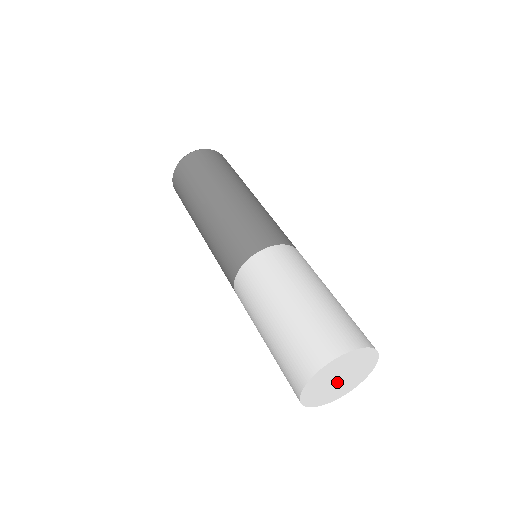
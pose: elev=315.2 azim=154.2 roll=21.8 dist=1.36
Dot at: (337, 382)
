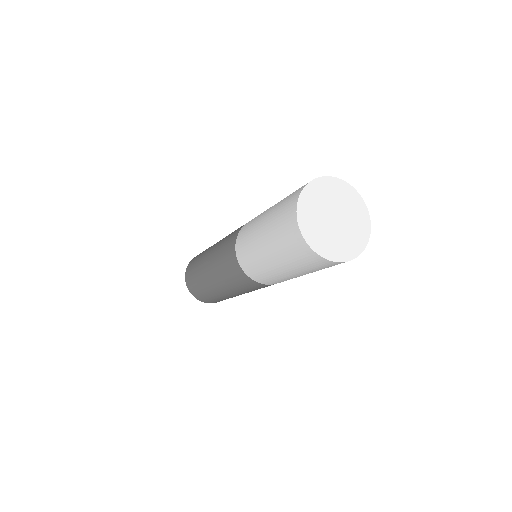
Dot at: (333, 223)
